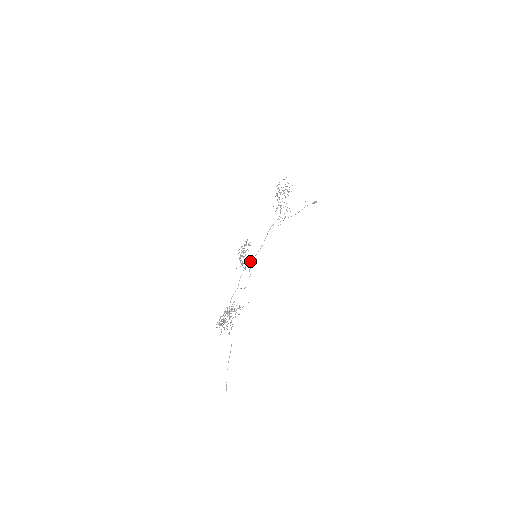
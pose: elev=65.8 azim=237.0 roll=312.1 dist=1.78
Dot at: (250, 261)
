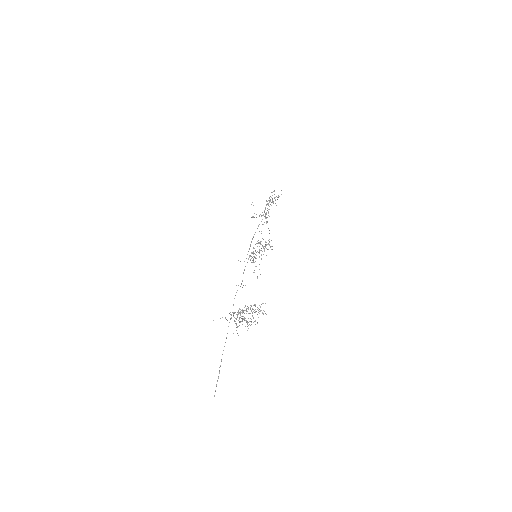
Dot at: occluded
